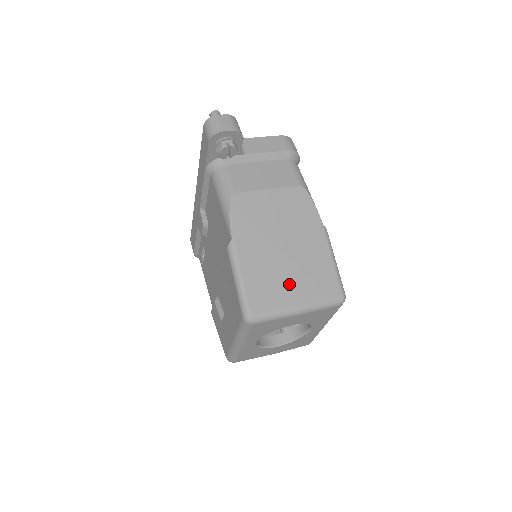
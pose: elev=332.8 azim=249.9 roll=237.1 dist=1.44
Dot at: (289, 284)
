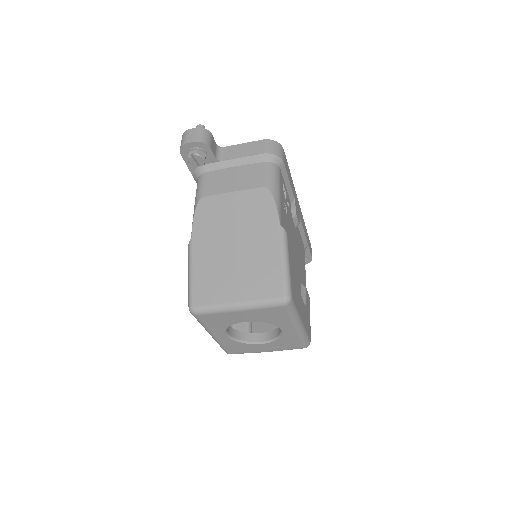
Dot at: (232, 281)
